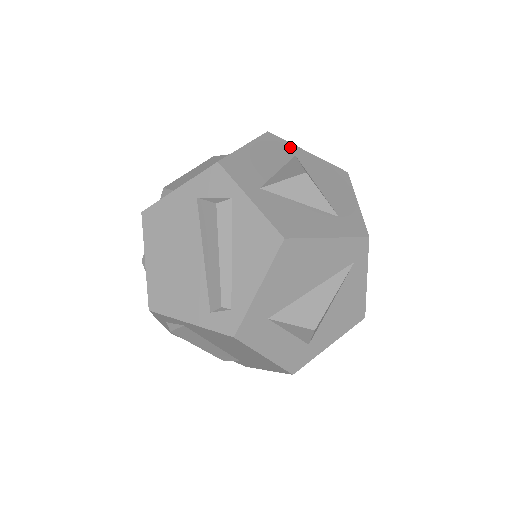
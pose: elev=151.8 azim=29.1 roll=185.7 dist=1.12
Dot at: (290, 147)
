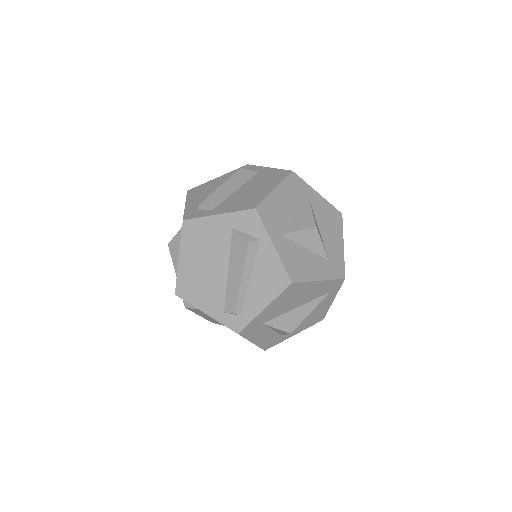
Dot at: (306, 188)
